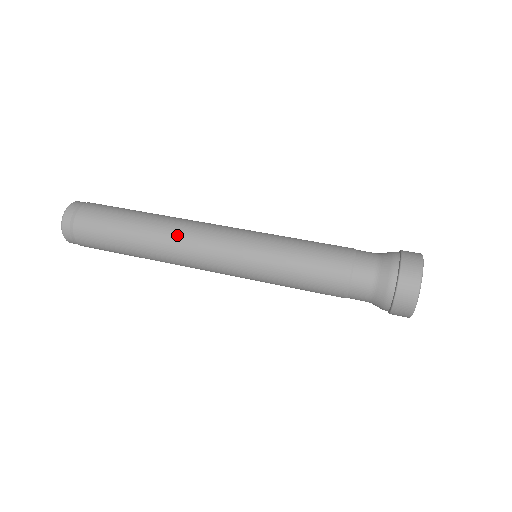
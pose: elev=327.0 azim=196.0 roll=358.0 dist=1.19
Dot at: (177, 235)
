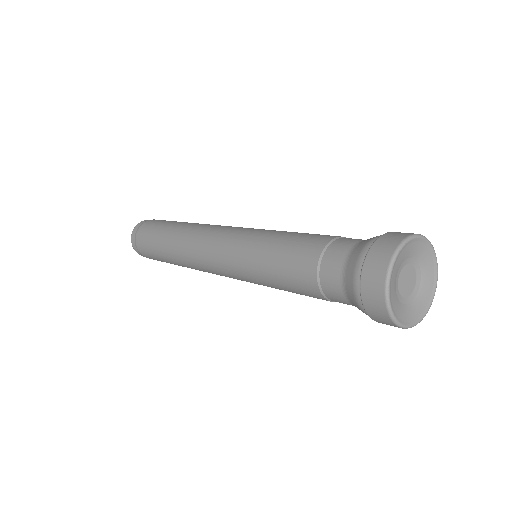
Dot at: (188, 259)
